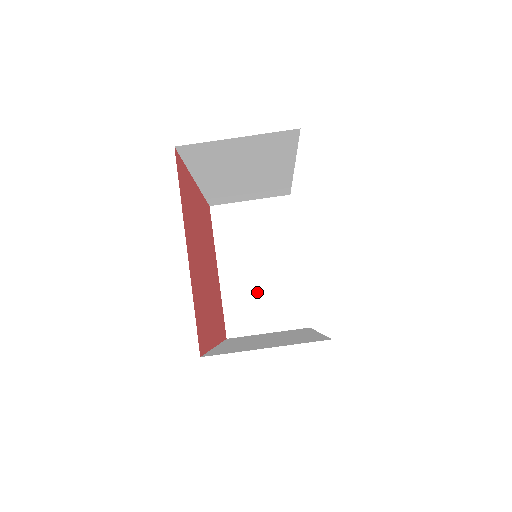
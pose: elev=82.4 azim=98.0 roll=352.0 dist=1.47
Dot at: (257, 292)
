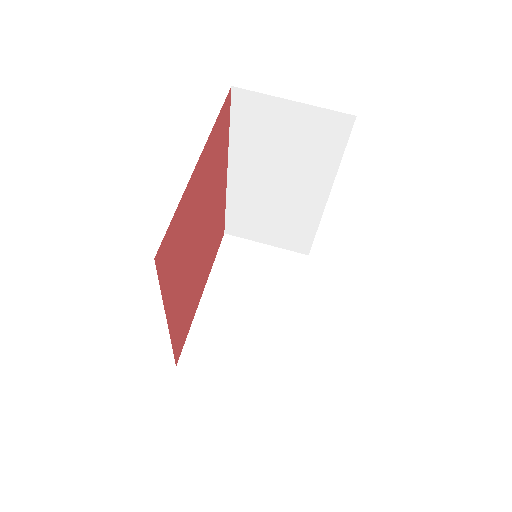
Dot at: (234, 331)
